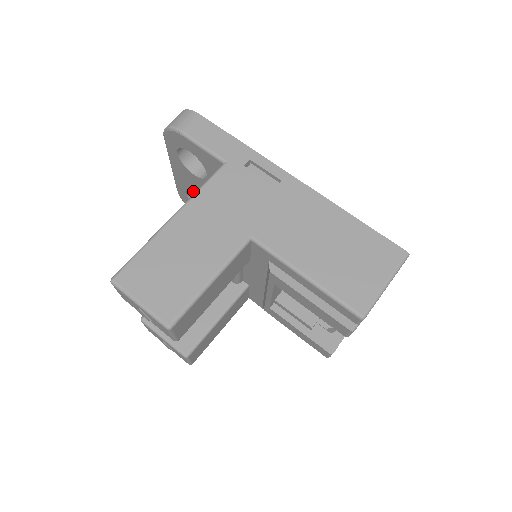
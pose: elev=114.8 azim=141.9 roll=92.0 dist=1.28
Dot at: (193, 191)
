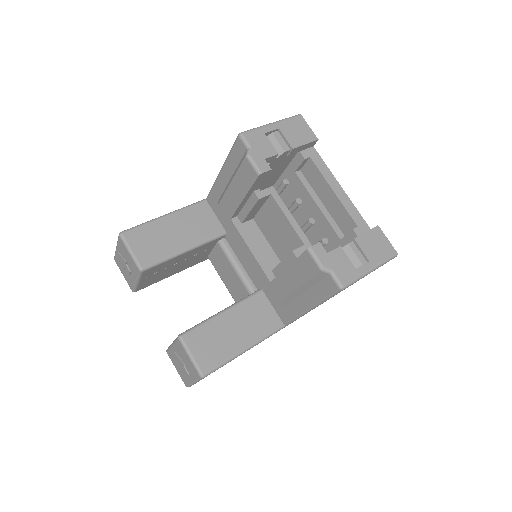
Dot at: occluded
